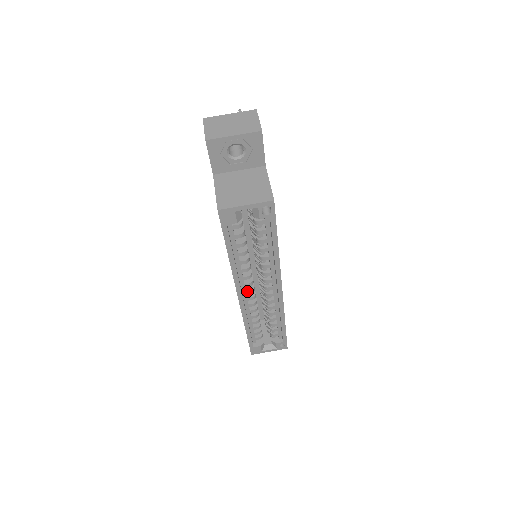
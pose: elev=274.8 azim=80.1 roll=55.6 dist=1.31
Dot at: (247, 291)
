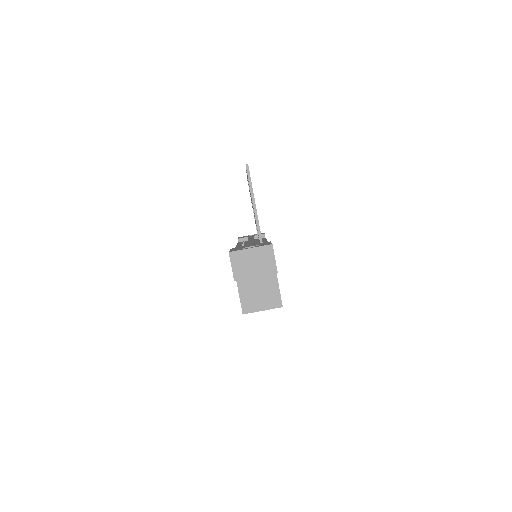
Dot at: occluded
